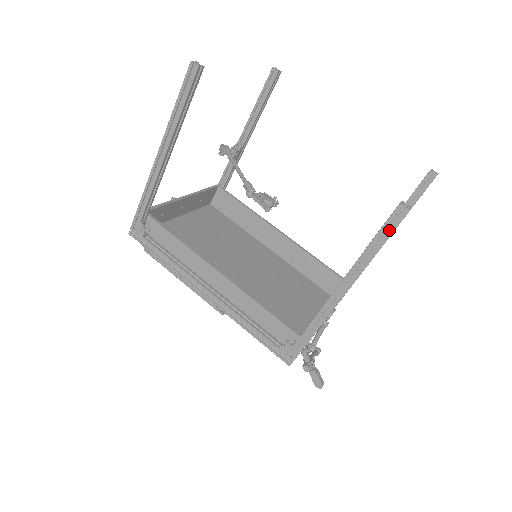
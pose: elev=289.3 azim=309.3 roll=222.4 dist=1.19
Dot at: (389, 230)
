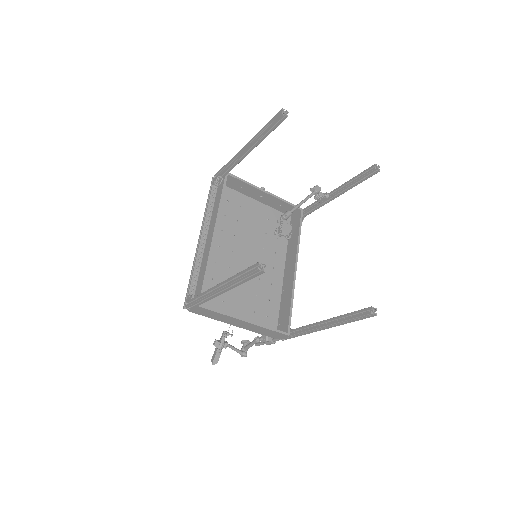
Dot at: (248, 272)
